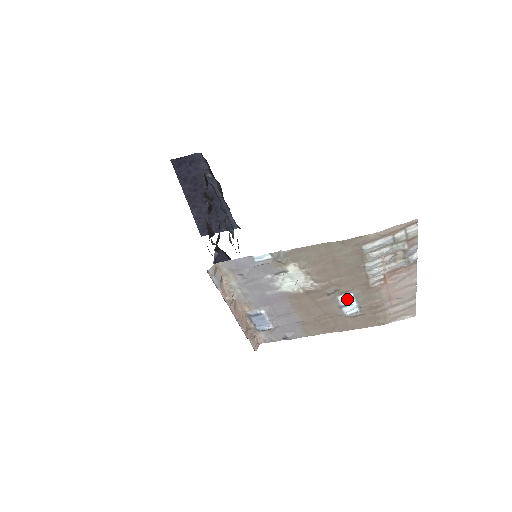
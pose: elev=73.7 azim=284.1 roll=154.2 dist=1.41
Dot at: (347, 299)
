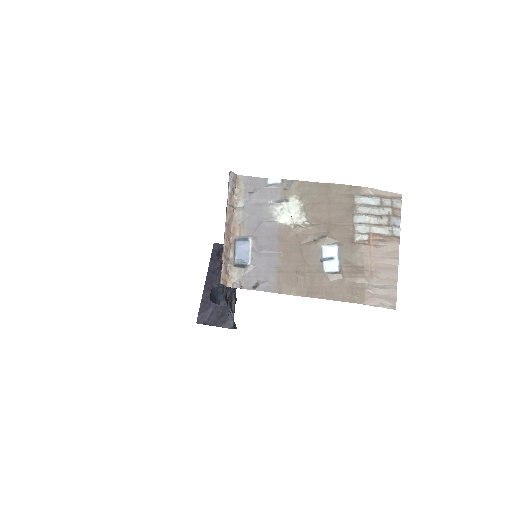
Dot at: (330, 250)
